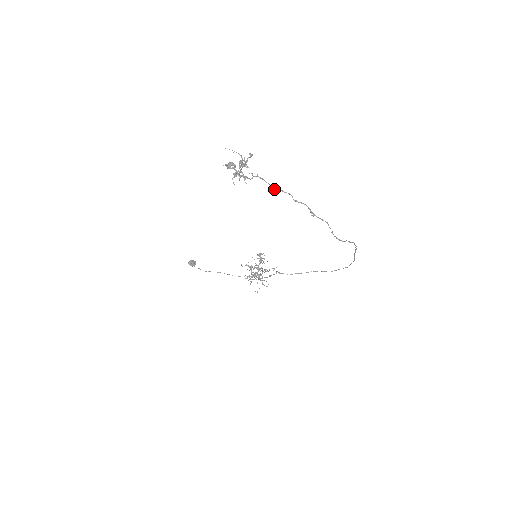
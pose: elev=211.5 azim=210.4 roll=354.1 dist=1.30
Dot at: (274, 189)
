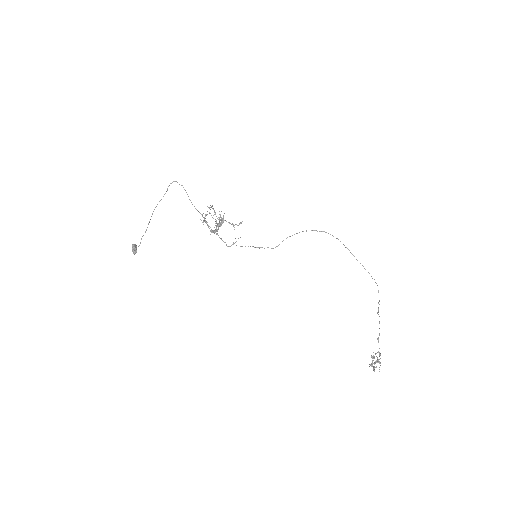
Dot at: (378, 340)
